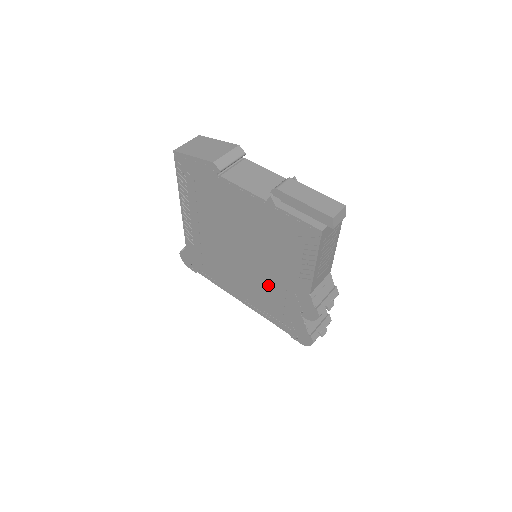
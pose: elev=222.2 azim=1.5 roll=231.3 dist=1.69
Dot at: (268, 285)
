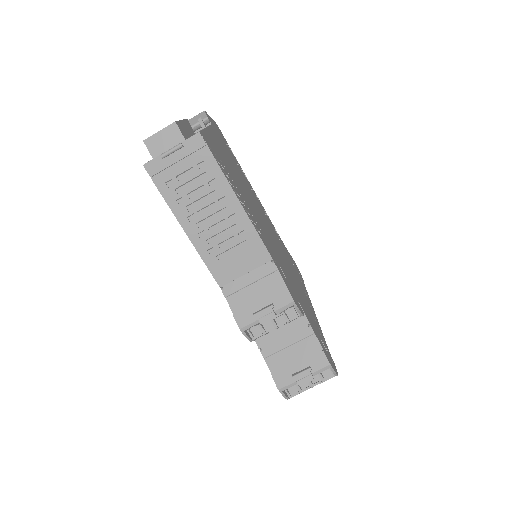
Dot at: occluded
